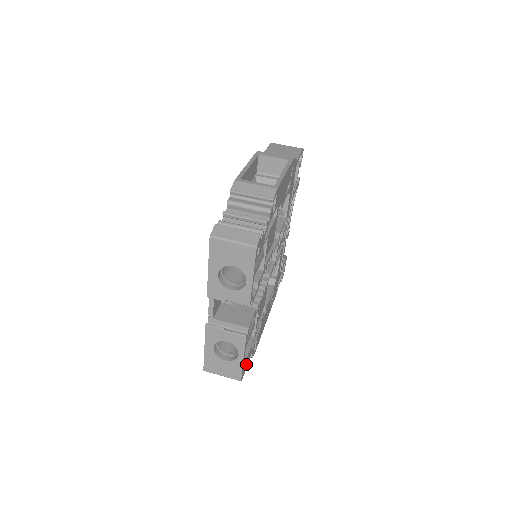
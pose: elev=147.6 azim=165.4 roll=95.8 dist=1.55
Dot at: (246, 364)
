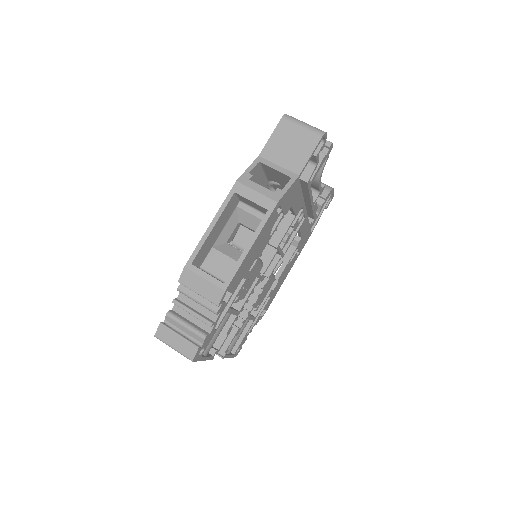
Dot at: (243, 343)
